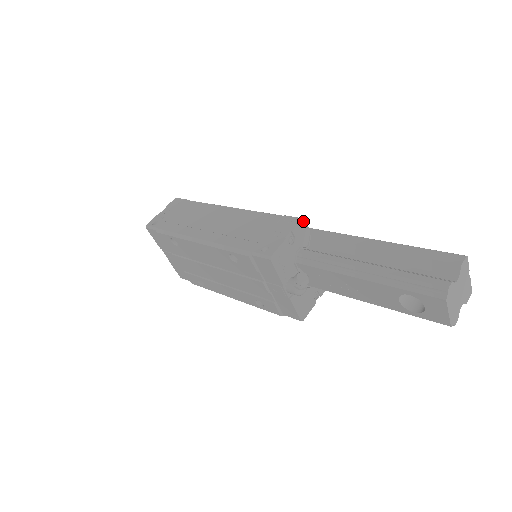
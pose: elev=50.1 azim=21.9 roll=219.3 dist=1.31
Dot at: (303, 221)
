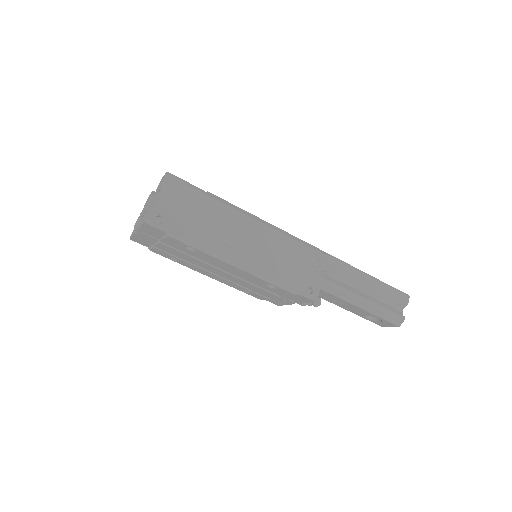
Dot at: (328, 258)
